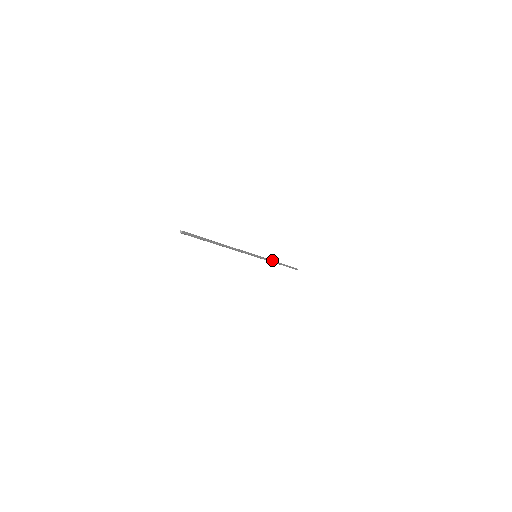
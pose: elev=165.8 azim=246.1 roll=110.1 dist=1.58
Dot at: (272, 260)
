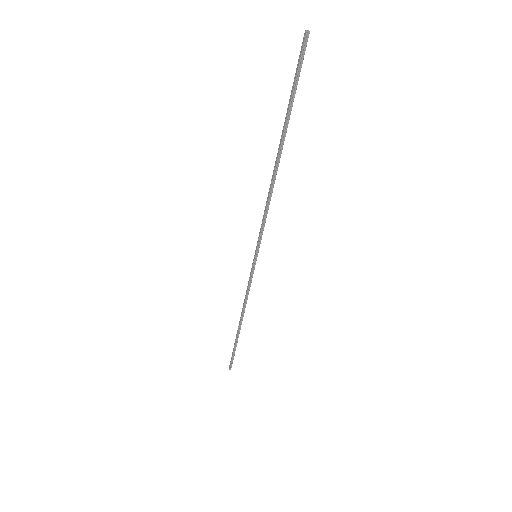
Dot at: (246, 298)
